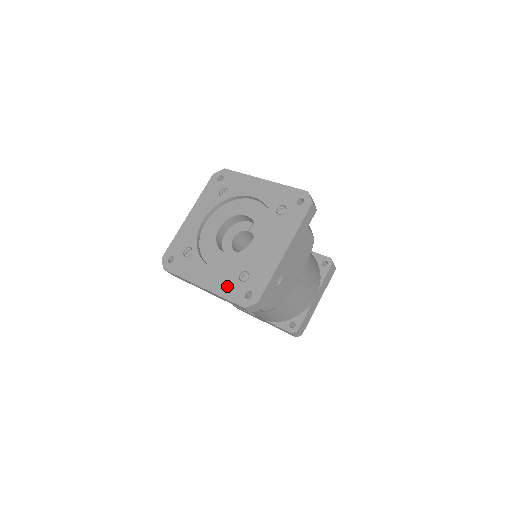
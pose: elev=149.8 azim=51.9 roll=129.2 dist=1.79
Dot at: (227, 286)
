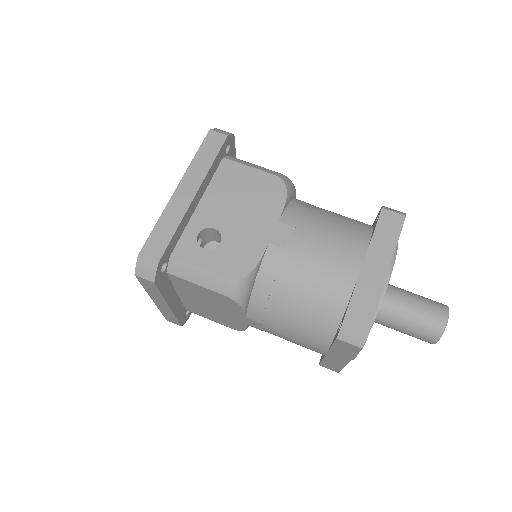
Dot at: occluded
